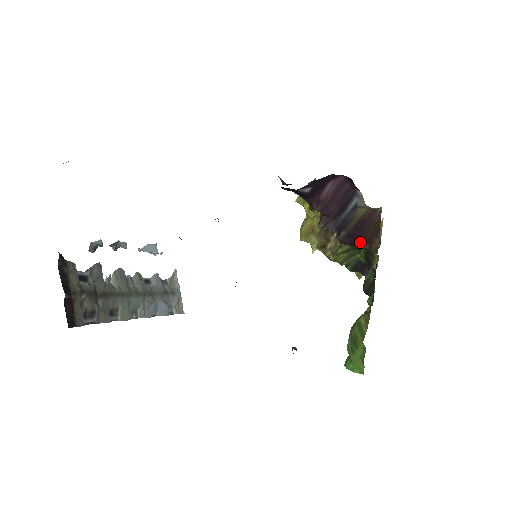
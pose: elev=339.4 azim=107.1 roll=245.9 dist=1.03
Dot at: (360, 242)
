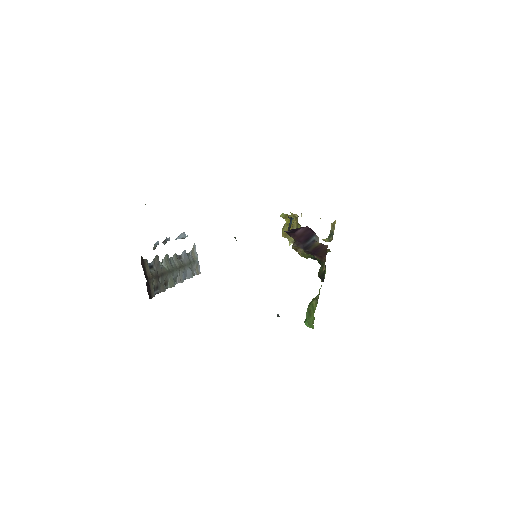
Dot at: (316, 257)
